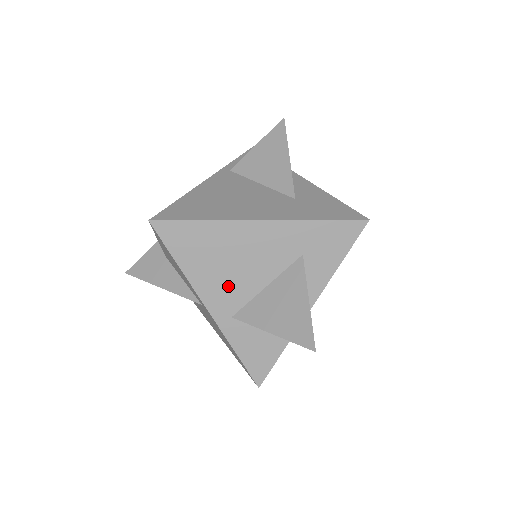
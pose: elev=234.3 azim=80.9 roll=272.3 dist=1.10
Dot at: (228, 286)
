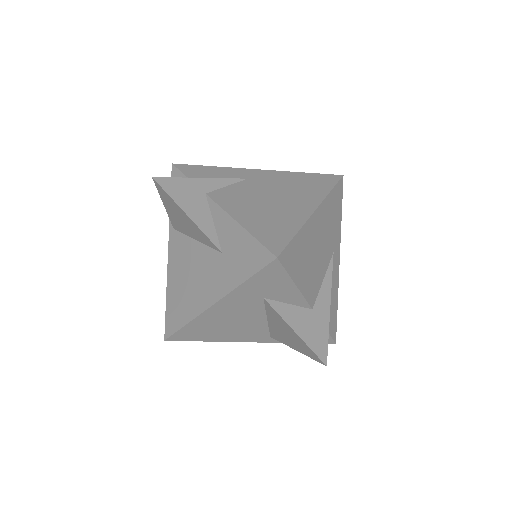
Dot at: (246, 331)
